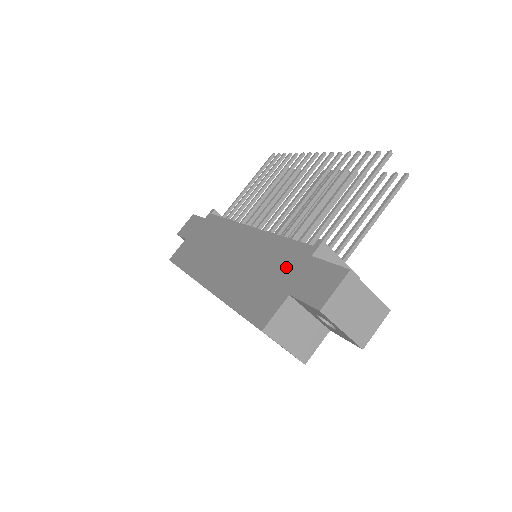
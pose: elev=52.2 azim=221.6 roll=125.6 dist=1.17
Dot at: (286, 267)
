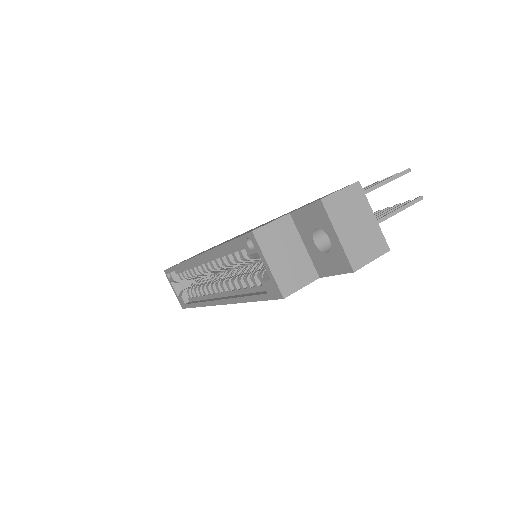
Dot at: occluded
